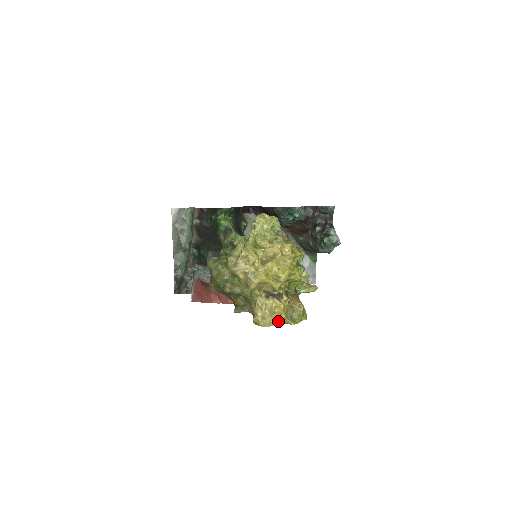
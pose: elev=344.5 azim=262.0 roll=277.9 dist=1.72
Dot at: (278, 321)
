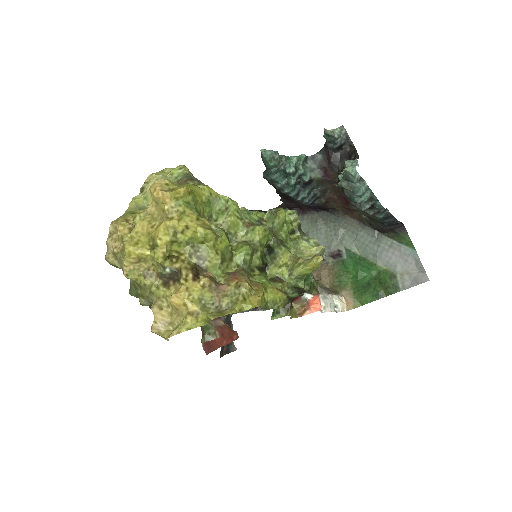
Dot at: (188, 321)
